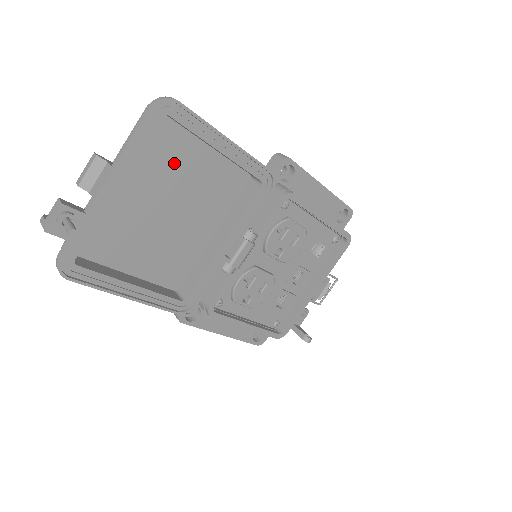
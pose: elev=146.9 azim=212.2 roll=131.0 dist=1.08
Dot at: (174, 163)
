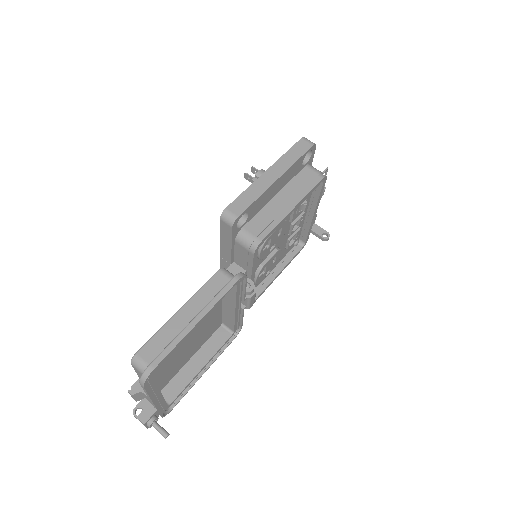
Dot at: occluded
